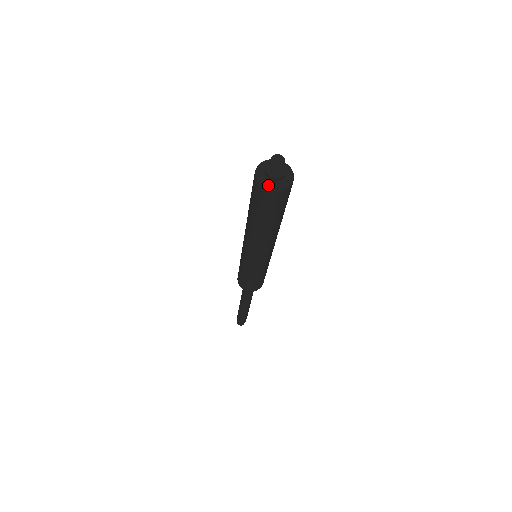
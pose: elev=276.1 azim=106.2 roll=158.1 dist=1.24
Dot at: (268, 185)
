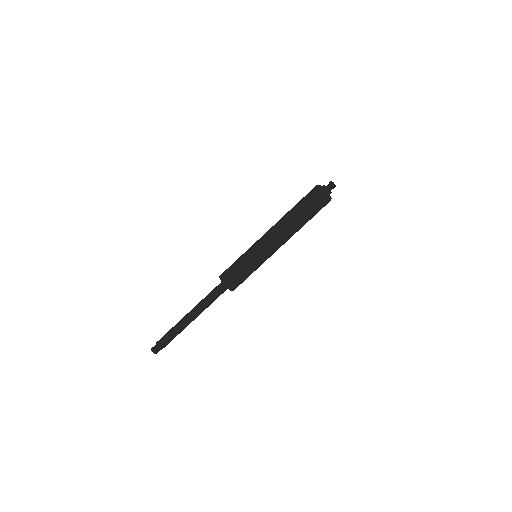
Dot at: (324, 188)
